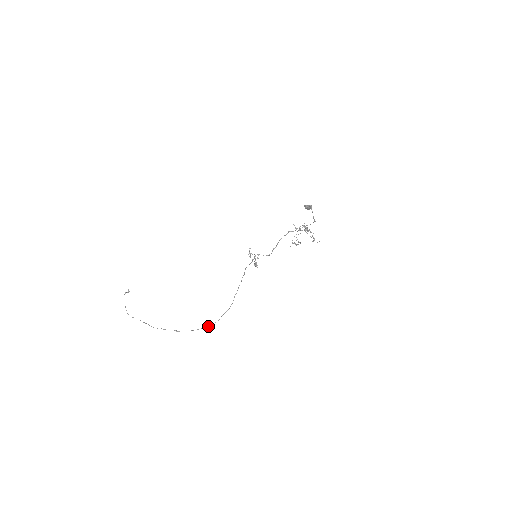
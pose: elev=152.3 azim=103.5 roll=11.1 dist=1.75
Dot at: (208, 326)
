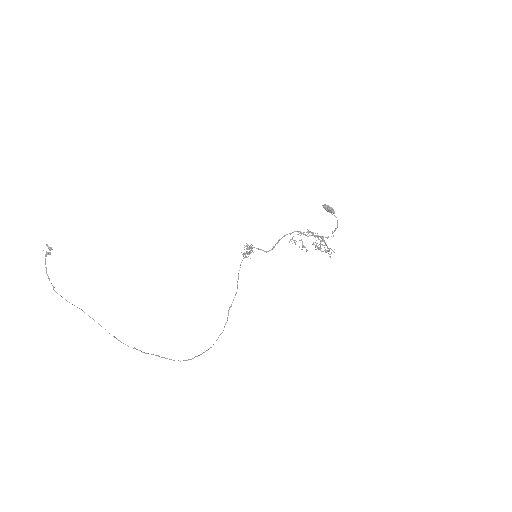
Dot at: (200, 354)
